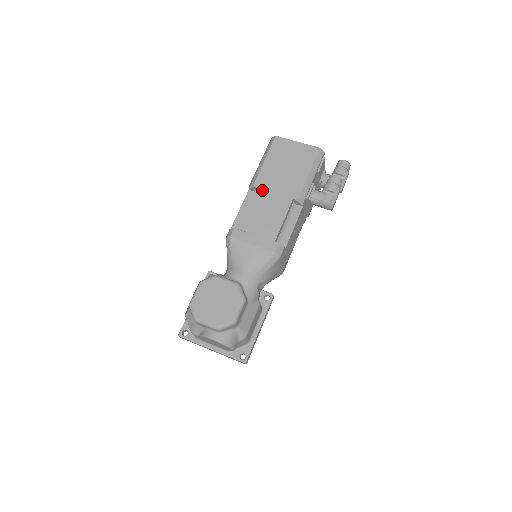
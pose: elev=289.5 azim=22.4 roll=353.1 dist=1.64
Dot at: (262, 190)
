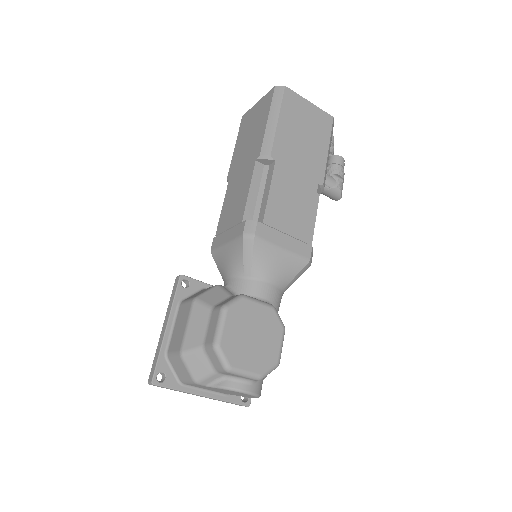
Dot at: (283, 166)
